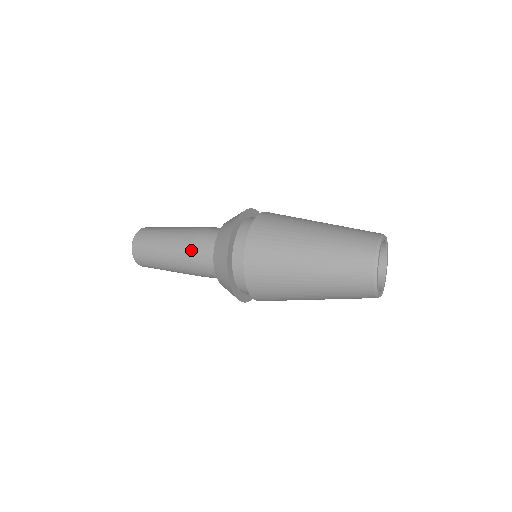
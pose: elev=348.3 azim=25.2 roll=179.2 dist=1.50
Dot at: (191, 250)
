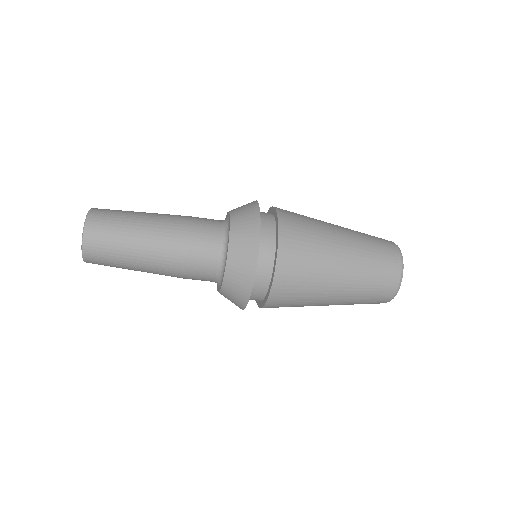
Dot at: (184, 271)
